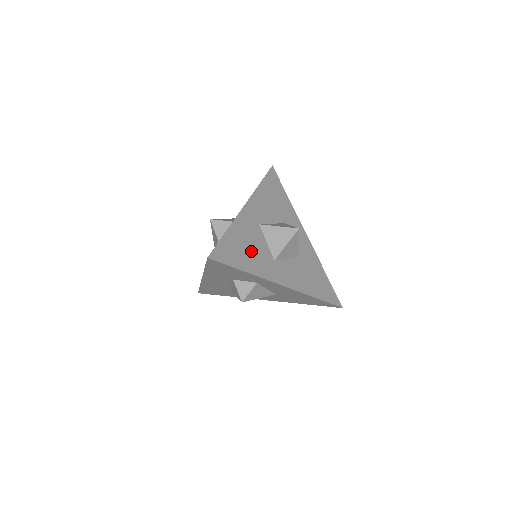
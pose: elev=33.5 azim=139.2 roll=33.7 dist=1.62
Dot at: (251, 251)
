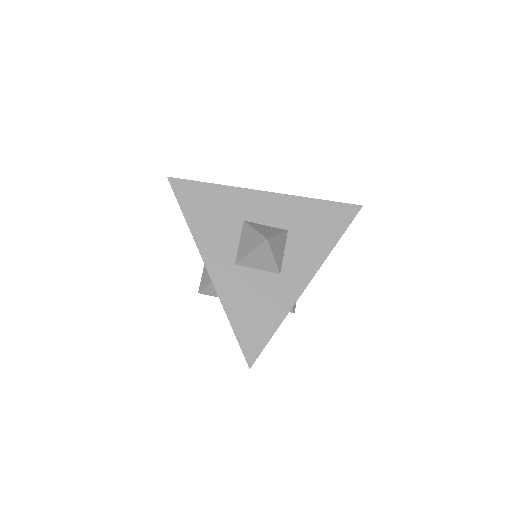
Dot at: (260, 302)
